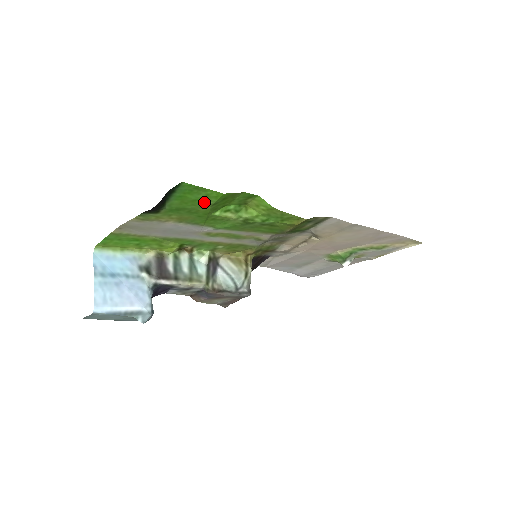
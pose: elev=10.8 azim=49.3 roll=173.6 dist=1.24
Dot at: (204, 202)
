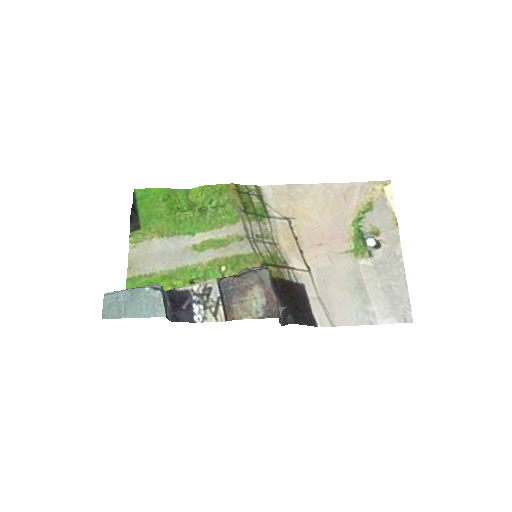
Dot at: (157, 201)
